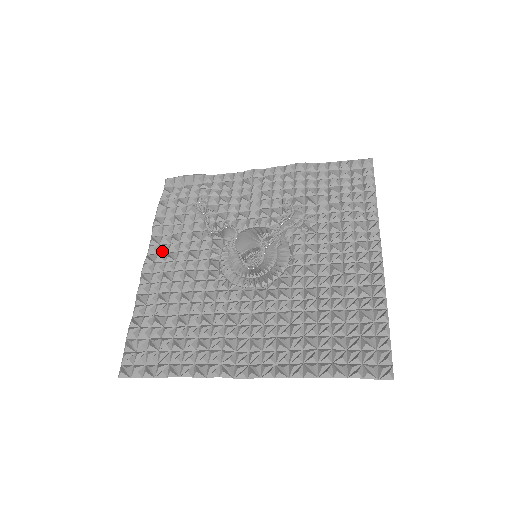
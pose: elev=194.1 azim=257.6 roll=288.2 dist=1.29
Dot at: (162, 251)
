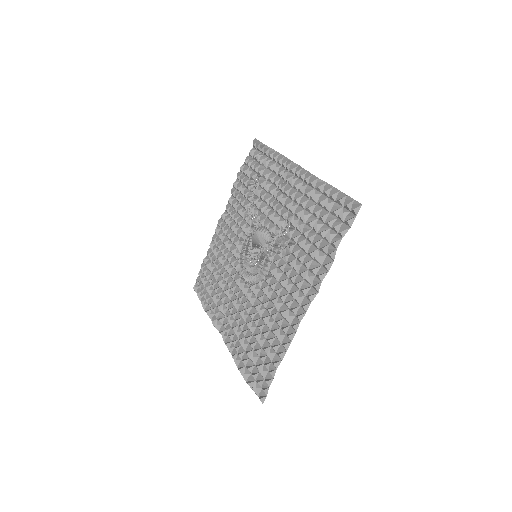
Dot at: (229, 214)
